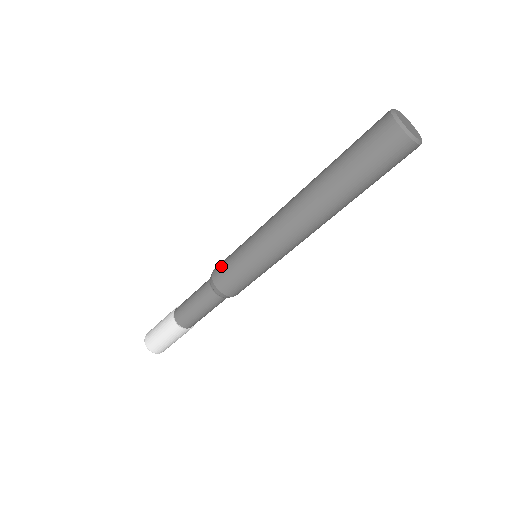
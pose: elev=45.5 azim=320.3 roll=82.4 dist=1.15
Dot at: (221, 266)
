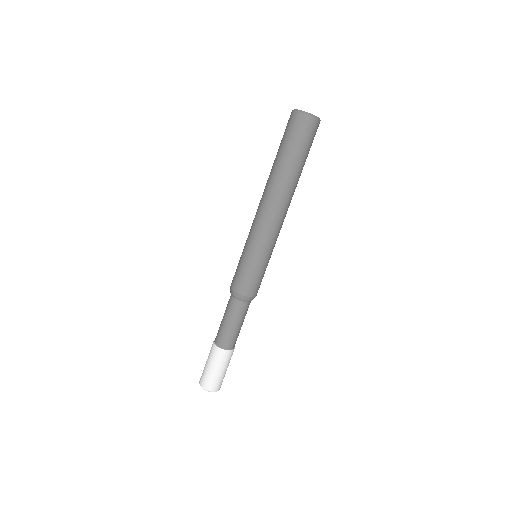
Dot at: (234, 276)
